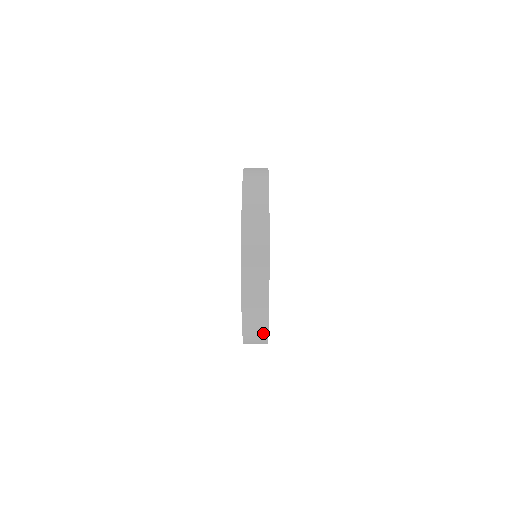
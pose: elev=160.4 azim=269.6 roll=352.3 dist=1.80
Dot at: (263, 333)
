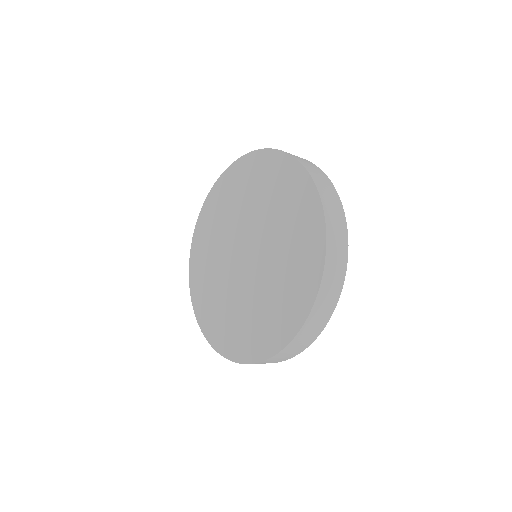
Dot at: (326, 317)
